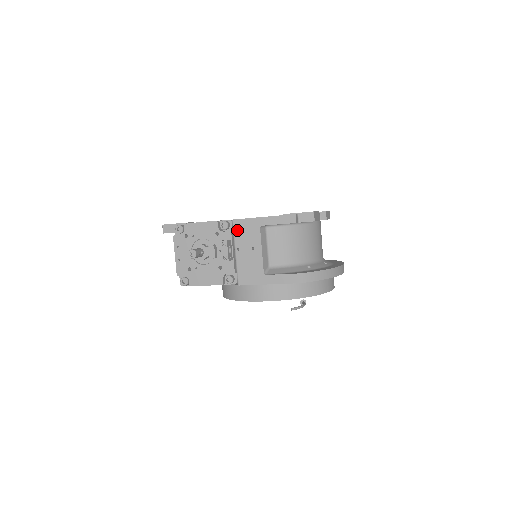
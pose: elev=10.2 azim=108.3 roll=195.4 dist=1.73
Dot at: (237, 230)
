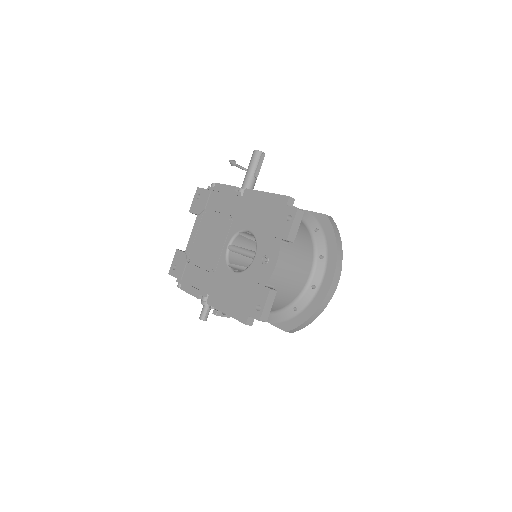
Dot at: occluded
